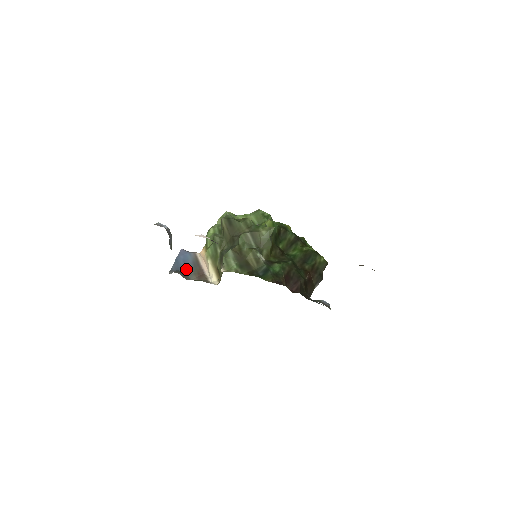
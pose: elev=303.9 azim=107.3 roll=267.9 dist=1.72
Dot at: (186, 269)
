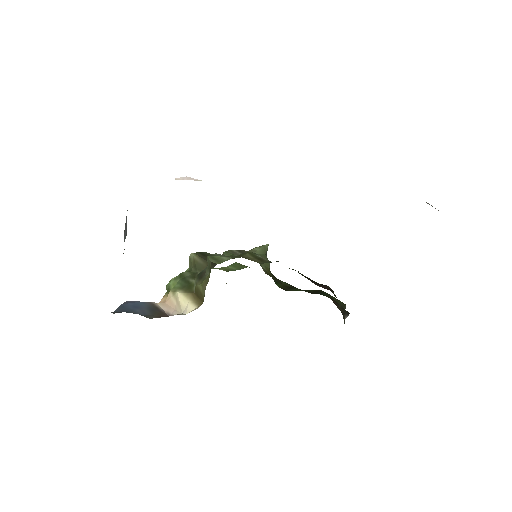
Dot at: (139, 312)
